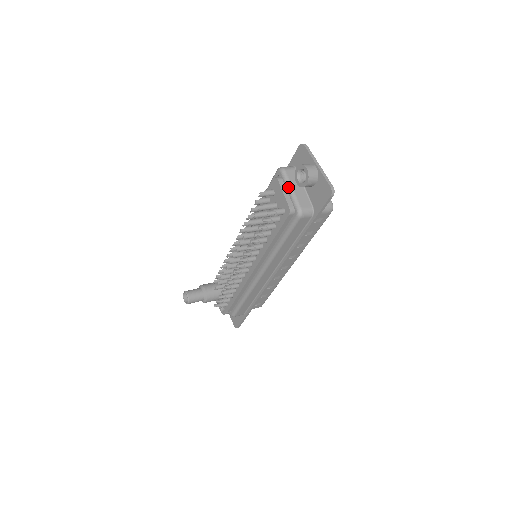
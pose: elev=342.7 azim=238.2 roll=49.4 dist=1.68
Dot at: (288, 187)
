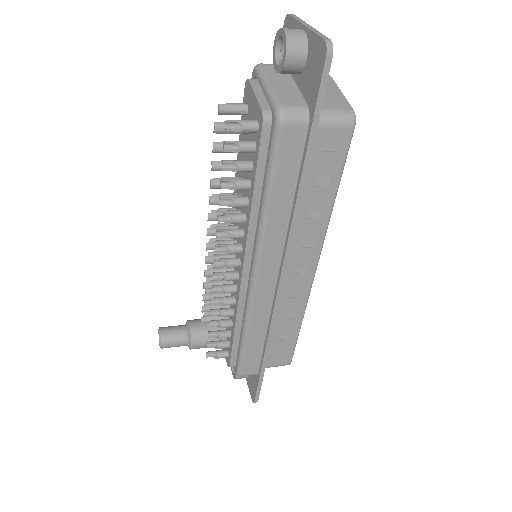
Dot at: (263, 83)
